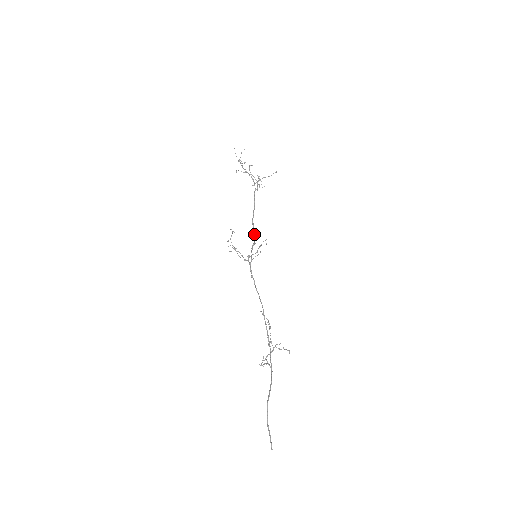
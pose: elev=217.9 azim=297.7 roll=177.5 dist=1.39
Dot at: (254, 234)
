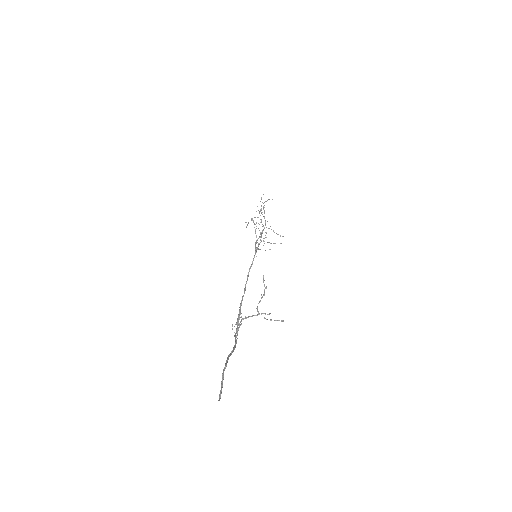
Dot at: occluded
